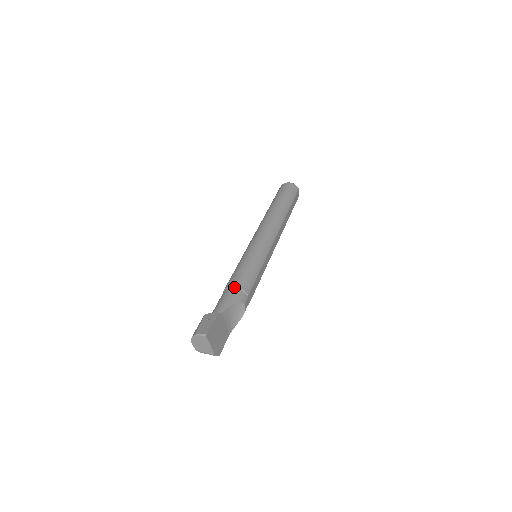
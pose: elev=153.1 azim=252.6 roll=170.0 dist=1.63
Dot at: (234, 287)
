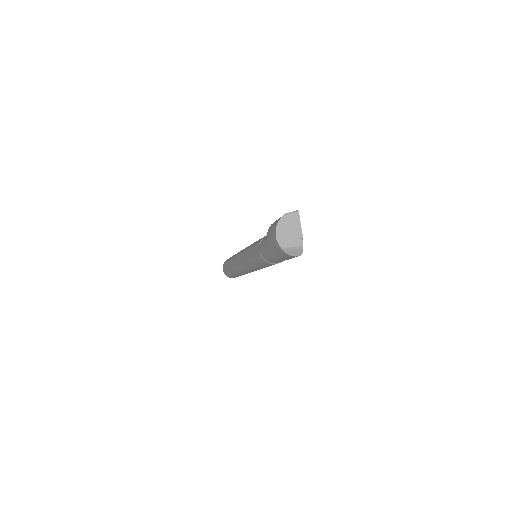
Dot at: occluded
